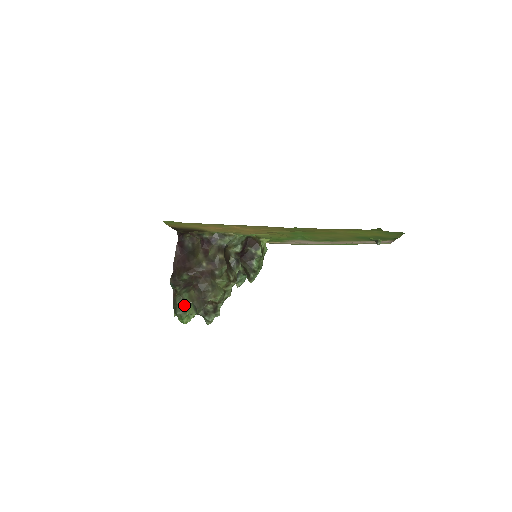
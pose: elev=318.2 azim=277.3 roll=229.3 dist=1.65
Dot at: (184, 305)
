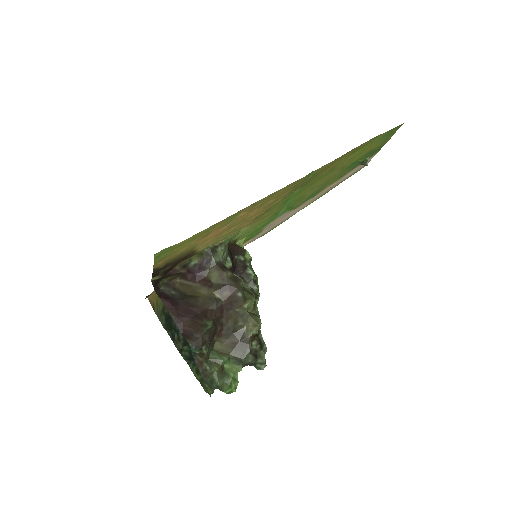
Dot at: (221, 367)
